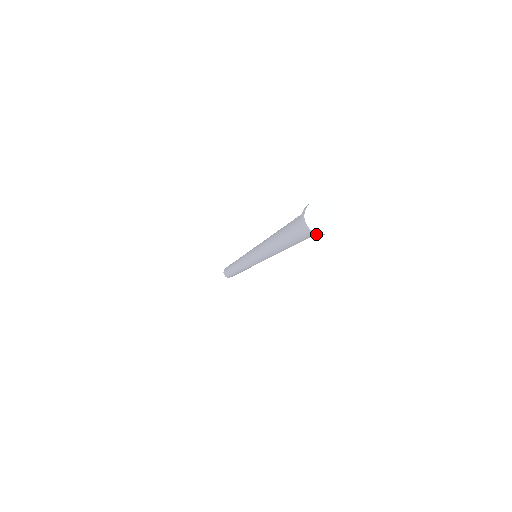
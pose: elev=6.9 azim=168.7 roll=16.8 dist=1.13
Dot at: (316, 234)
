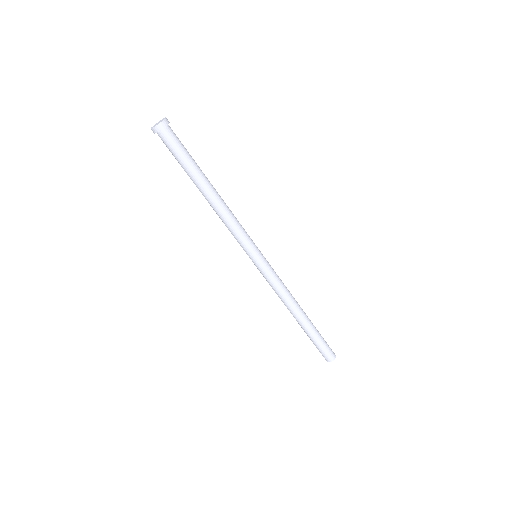
Dot at: (154, 130)
